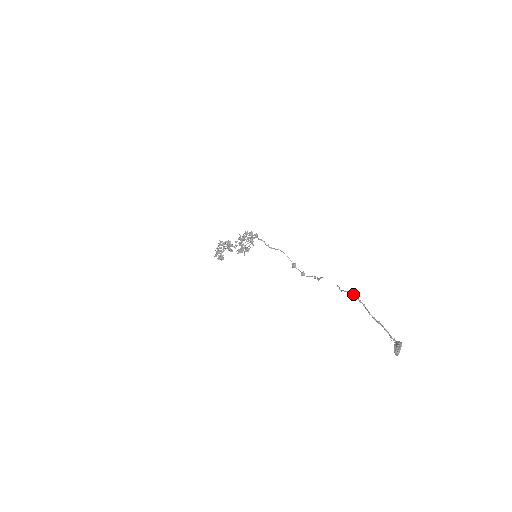
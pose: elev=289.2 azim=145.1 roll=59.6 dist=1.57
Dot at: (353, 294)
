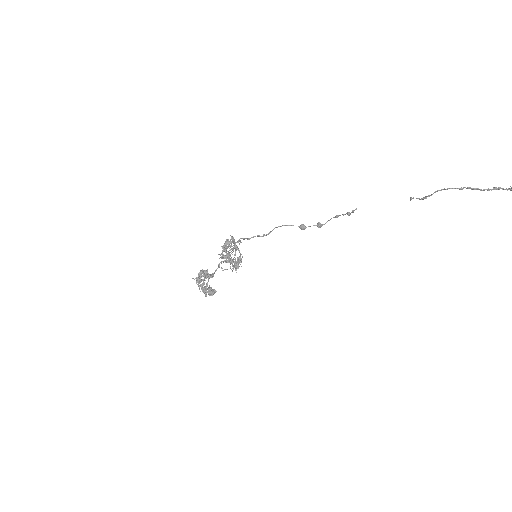
Dot at: (447, 189)
